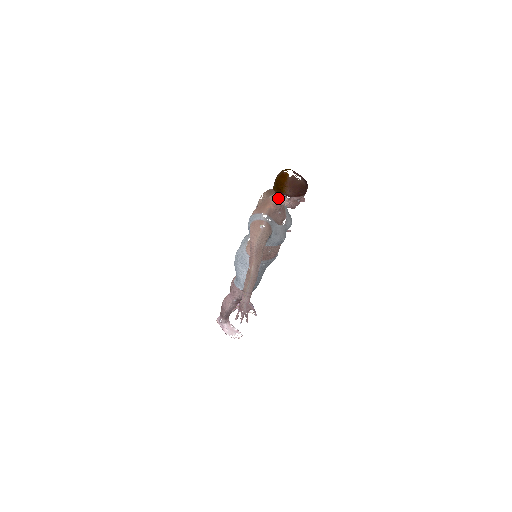
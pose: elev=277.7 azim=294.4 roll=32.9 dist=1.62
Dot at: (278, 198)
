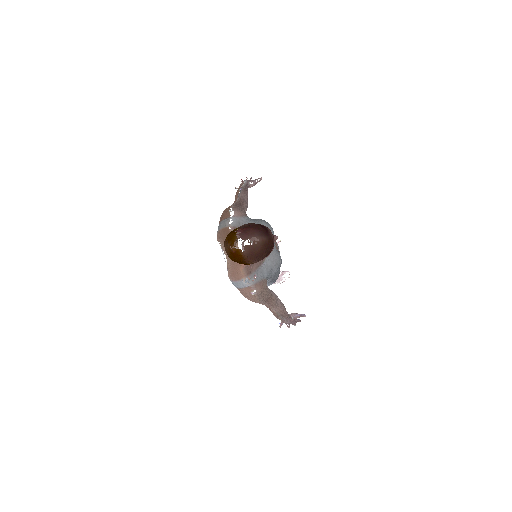
Dot at: occluded
